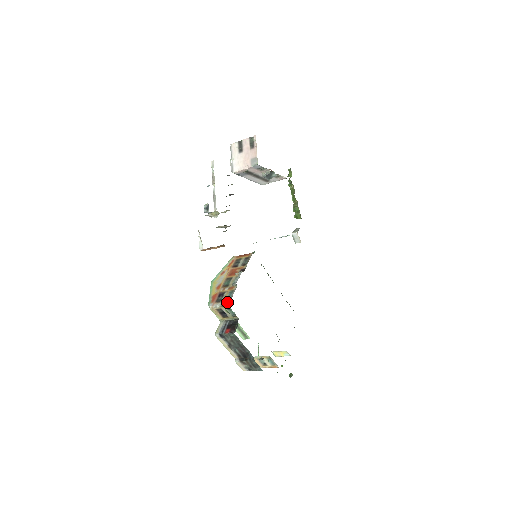
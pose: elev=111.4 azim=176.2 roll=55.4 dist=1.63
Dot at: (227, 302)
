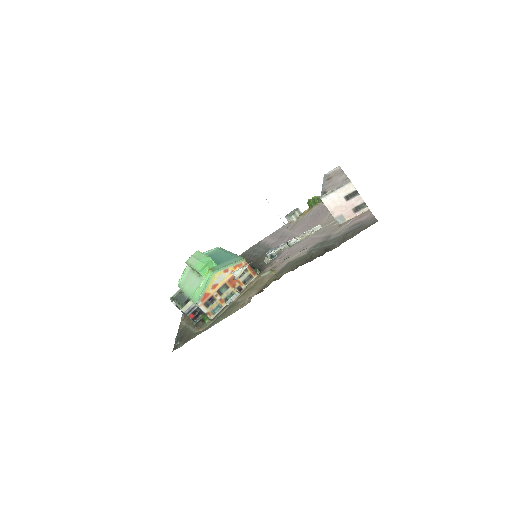
Dot at: (211, 316)
